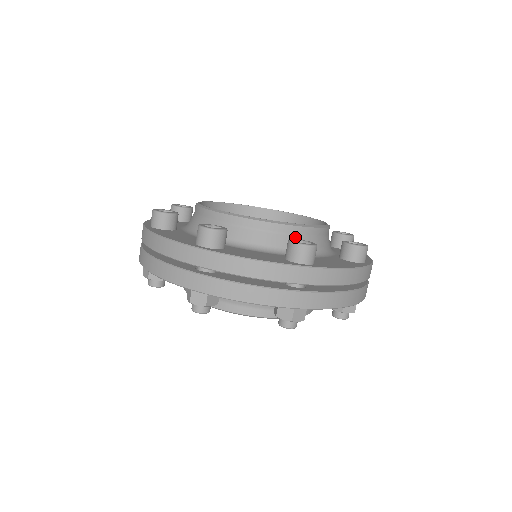
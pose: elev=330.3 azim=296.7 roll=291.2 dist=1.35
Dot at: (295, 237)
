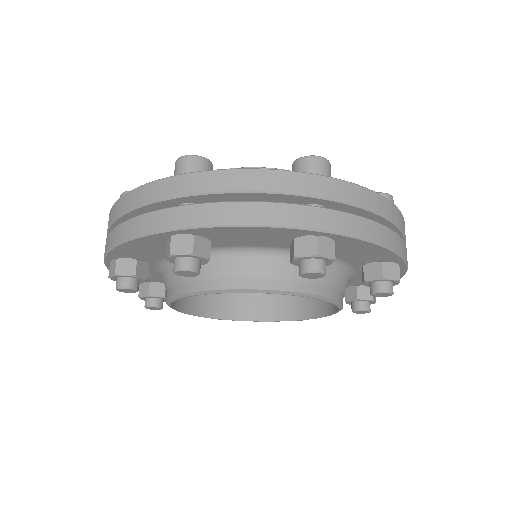
Dot at: occluded
